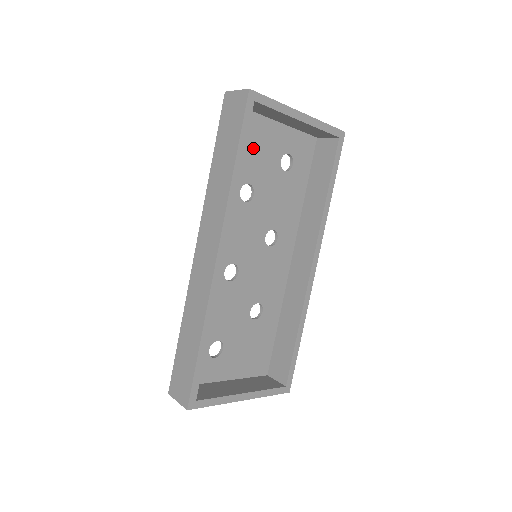
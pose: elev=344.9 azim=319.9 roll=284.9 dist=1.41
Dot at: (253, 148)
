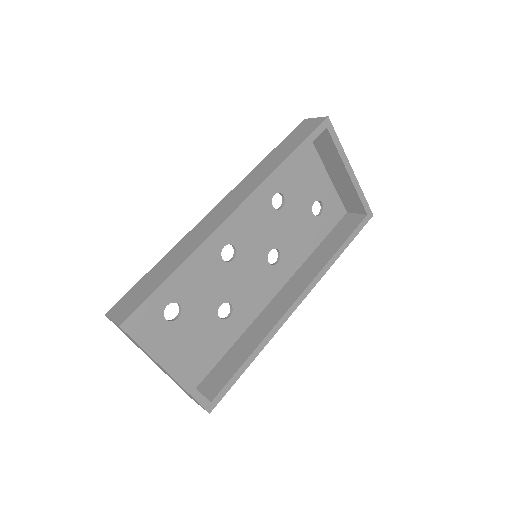
Dot at: (301, 173)
